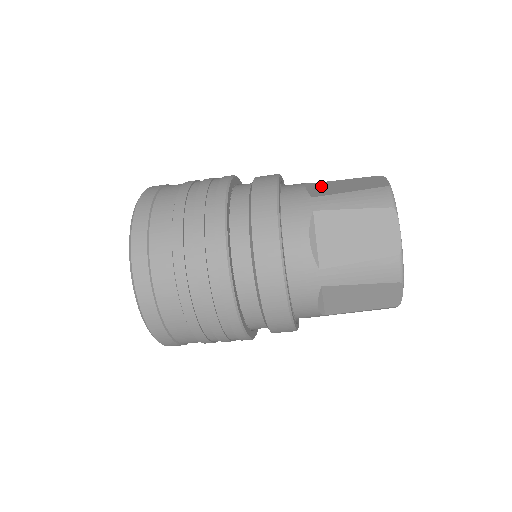
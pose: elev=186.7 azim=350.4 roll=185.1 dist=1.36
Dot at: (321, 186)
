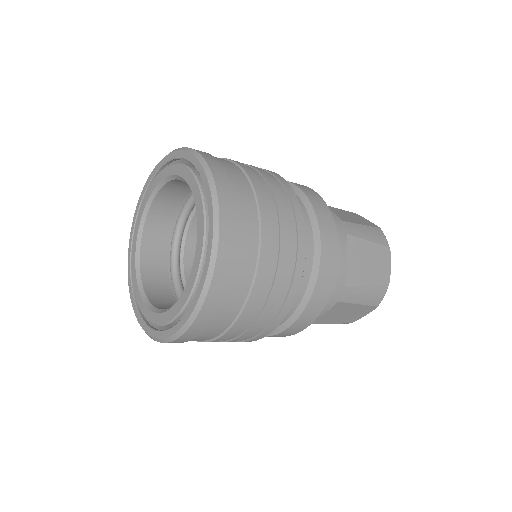
Dot at: occluded
